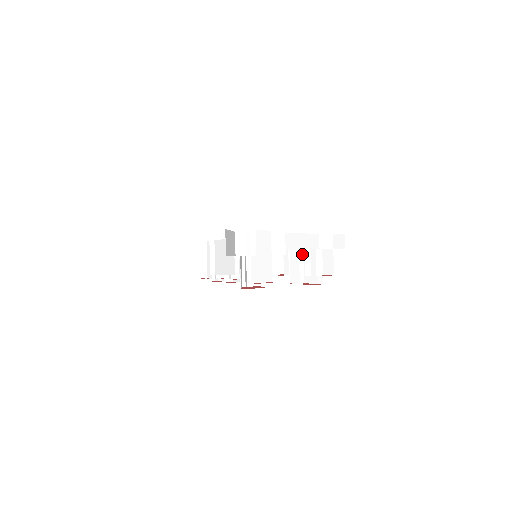
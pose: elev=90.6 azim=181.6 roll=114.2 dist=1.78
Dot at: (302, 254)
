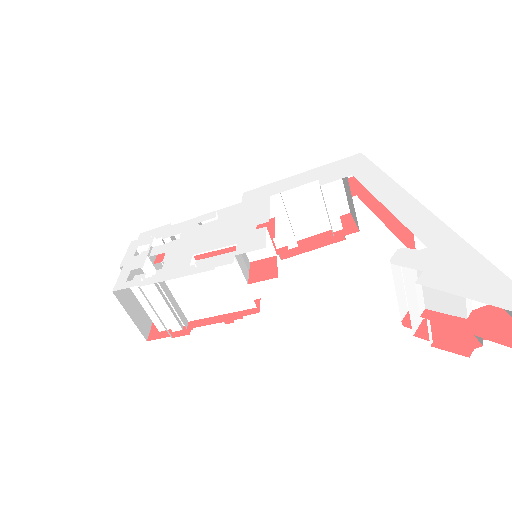
Dot at: occluded
